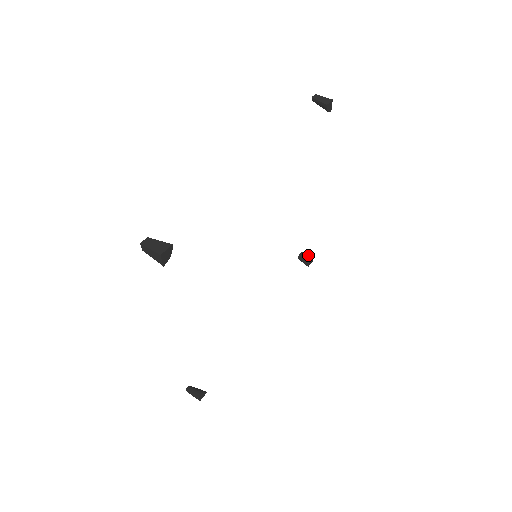
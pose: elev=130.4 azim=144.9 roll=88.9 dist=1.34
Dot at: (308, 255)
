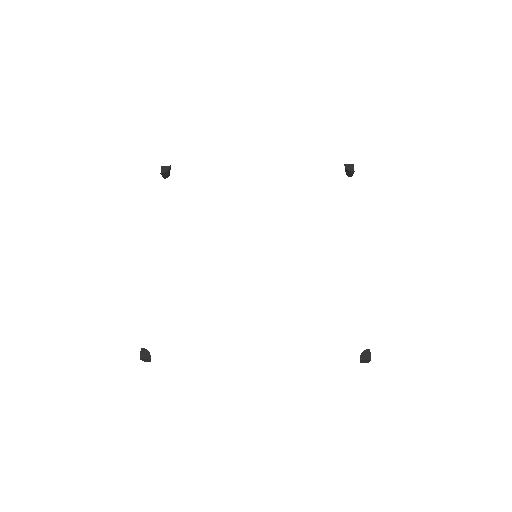
Dot at: occluded
